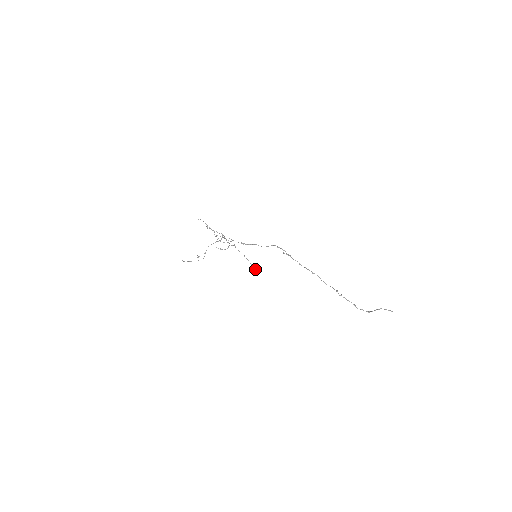
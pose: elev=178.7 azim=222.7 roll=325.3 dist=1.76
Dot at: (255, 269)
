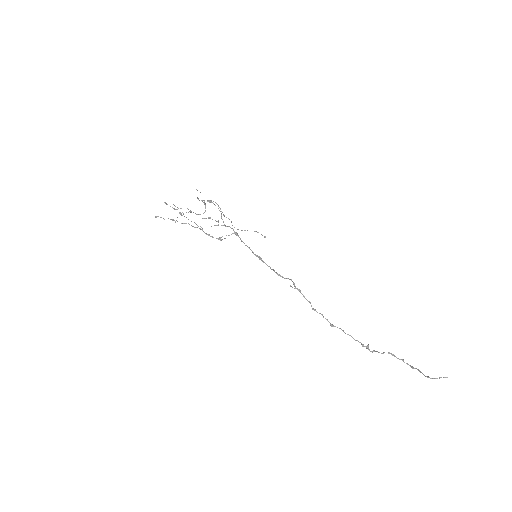
Dot at: (264, 237)
